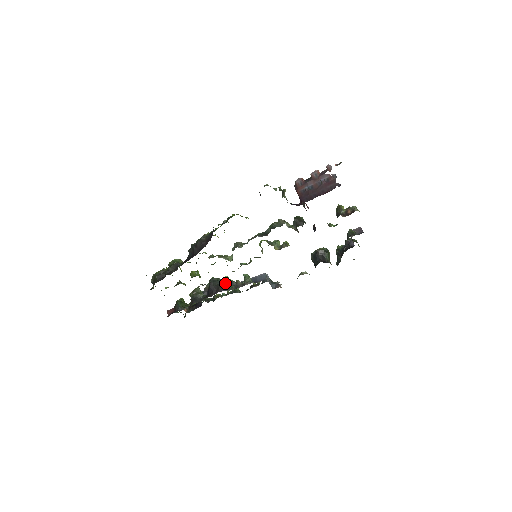
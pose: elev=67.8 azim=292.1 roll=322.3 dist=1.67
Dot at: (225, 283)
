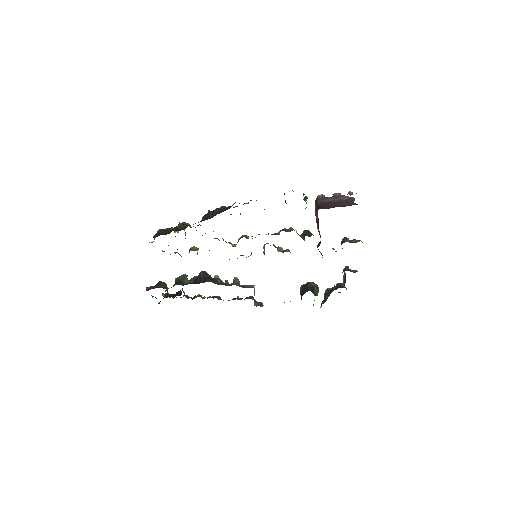
Dot at: occluded
